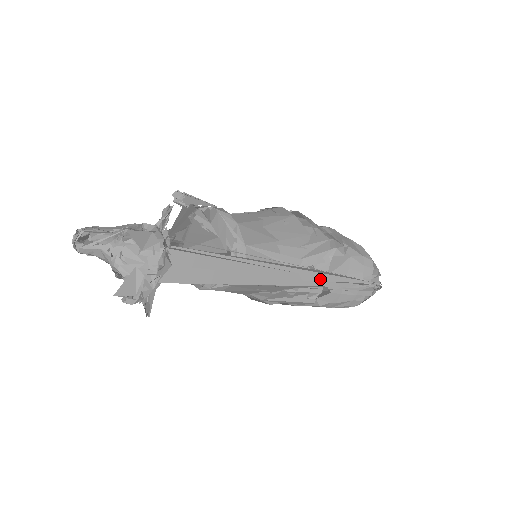
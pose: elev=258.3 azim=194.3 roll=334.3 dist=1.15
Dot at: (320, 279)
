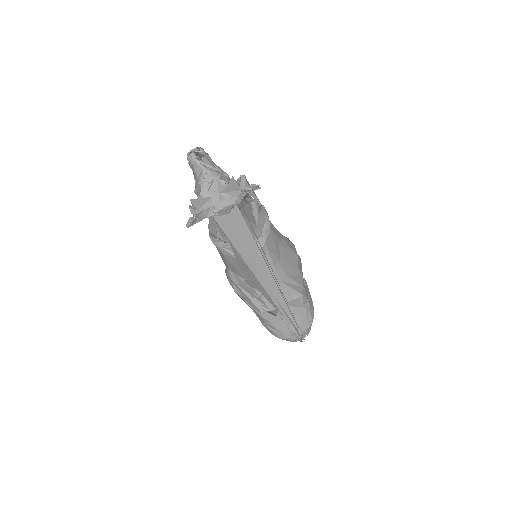
Dot at: (281, 302)
